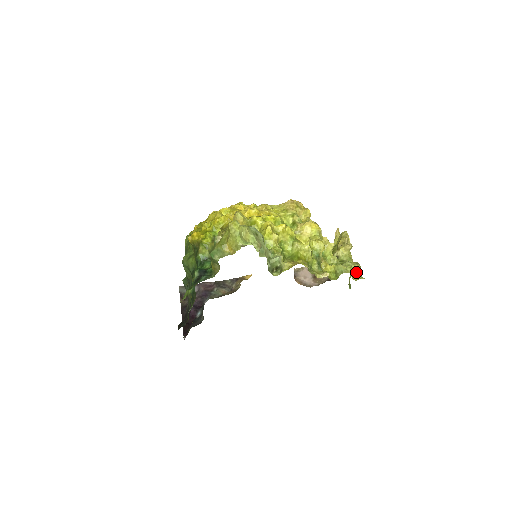
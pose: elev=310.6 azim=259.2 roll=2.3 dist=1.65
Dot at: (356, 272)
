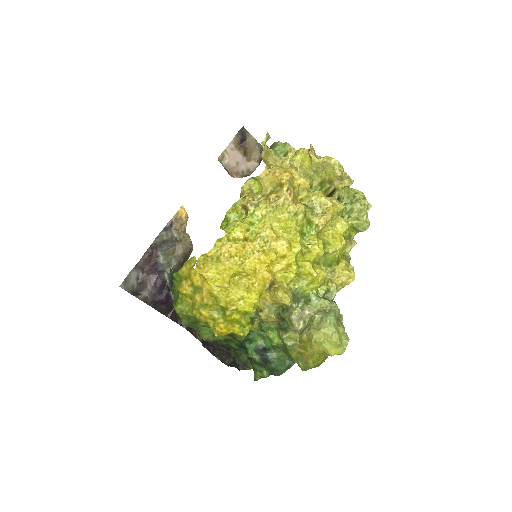
Dot at: occluded
